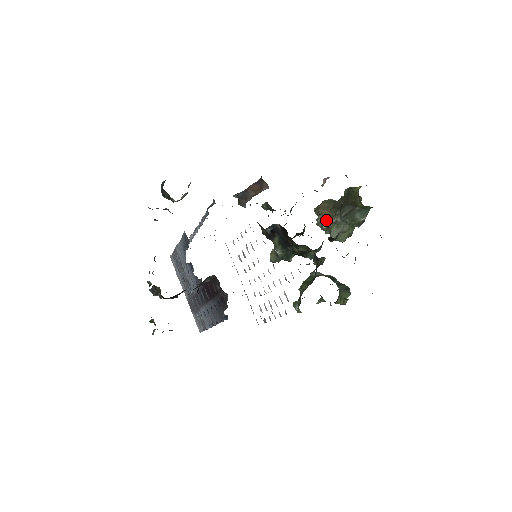
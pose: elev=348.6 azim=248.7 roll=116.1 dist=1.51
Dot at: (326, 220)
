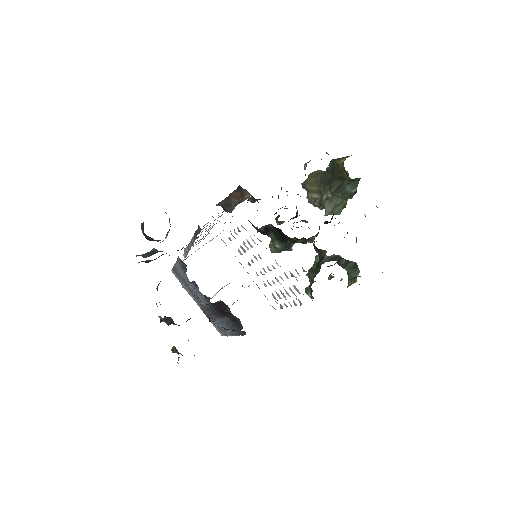
Dot at: (317, 197)
